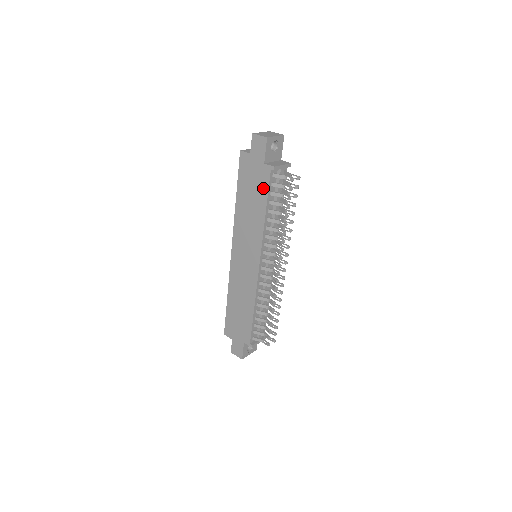
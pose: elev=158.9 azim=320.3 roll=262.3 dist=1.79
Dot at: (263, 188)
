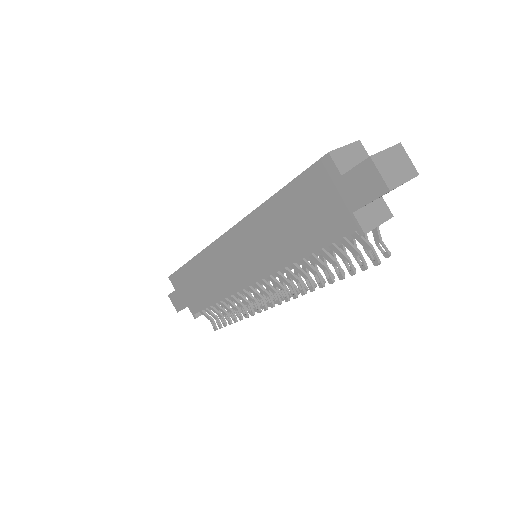
Dot at: (324, 233)
